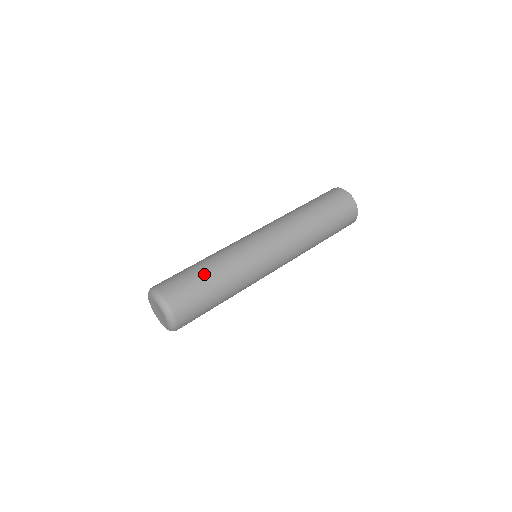
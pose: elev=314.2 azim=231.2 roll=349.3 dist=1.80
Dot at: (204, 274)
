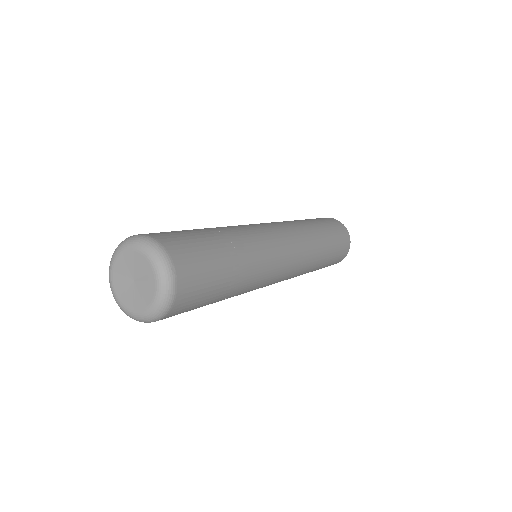
Dot at: occluded
